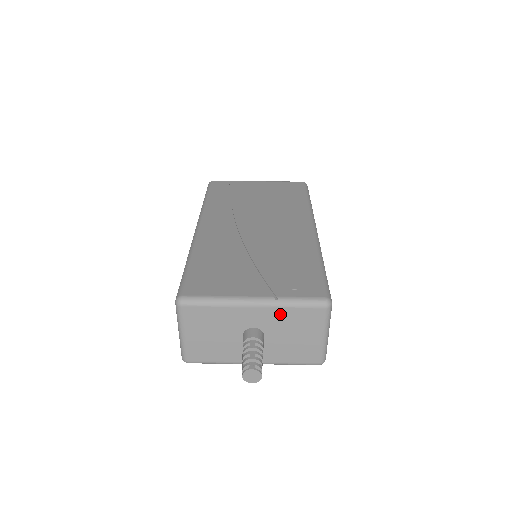
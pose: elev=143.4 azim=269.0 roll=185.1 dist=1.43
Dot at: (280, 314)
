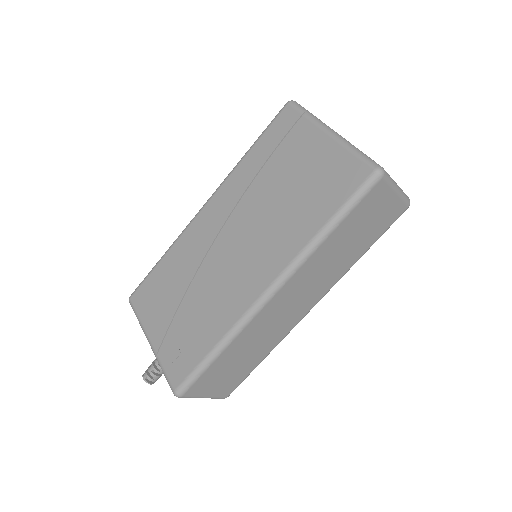
Dot at: occluded
